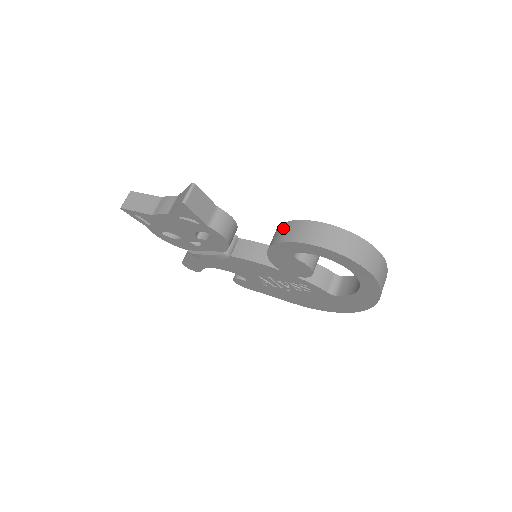
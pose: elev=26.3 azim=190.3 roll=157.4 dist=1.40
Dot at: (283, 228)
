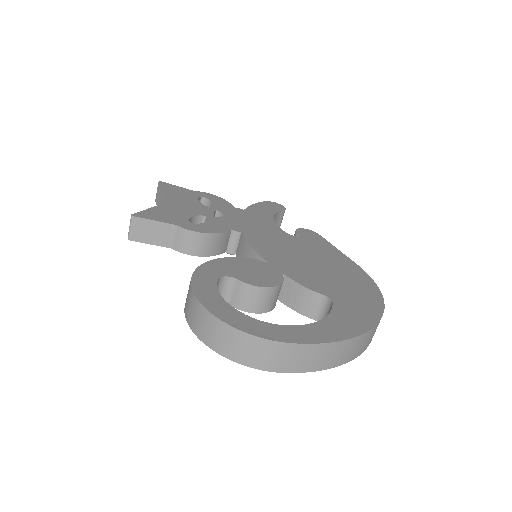
Dot at: occluded
